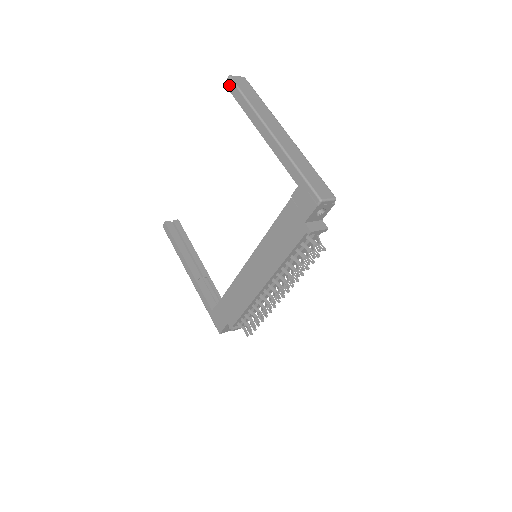
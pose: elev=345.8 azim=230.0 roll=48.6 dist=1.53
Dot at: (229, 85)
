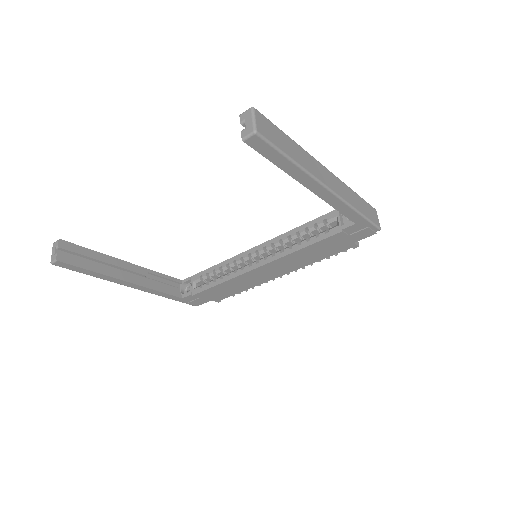
Dot at: (256, 144)
